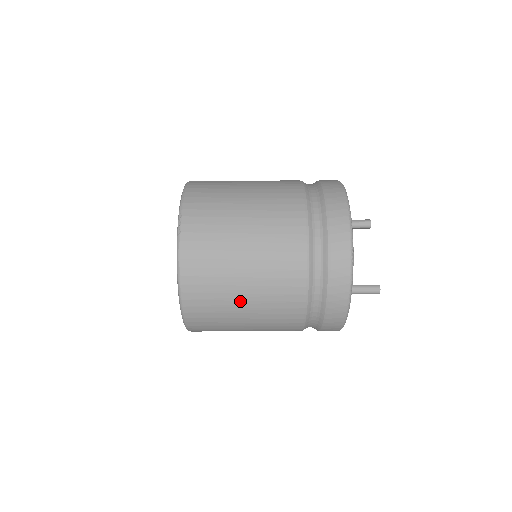
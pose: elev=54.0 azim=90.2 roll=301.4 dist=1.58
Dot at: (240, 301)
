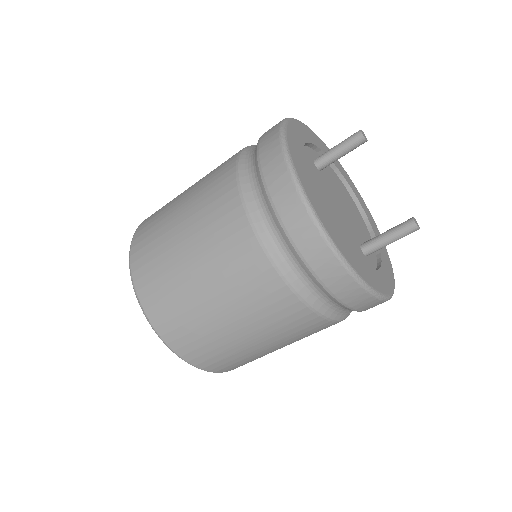
Dot at: (253, 346)
